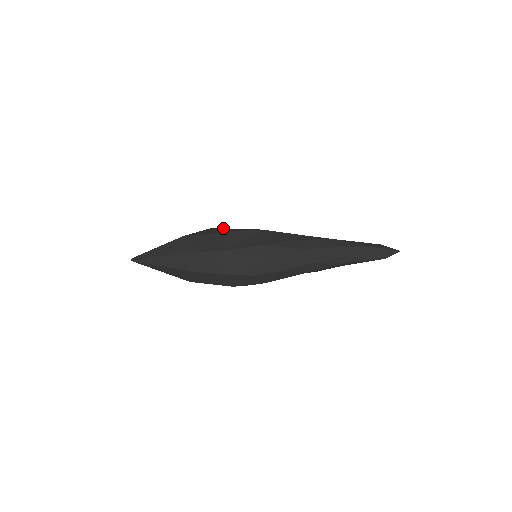
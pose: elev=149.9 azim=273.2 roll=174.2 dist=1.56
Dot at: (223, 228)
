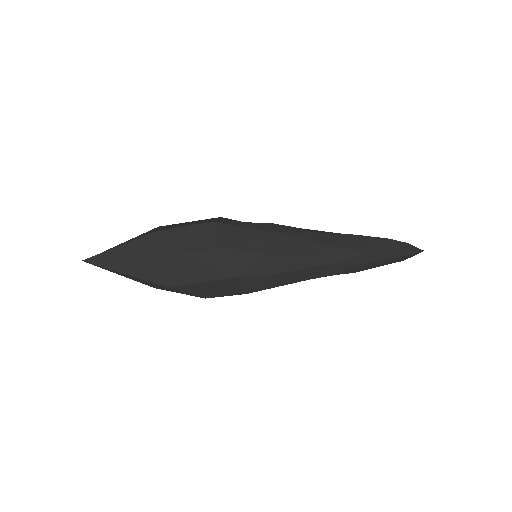
Dot at: occluded
